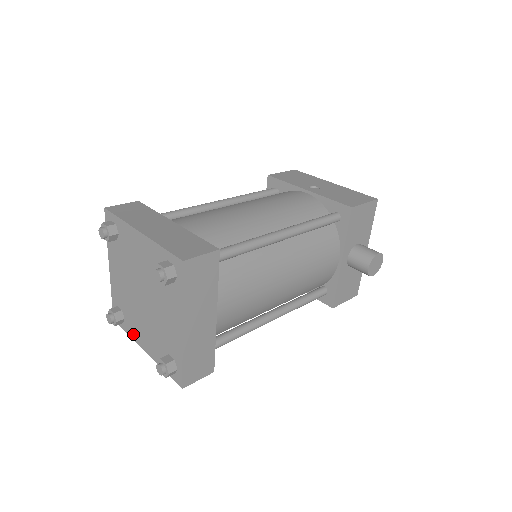
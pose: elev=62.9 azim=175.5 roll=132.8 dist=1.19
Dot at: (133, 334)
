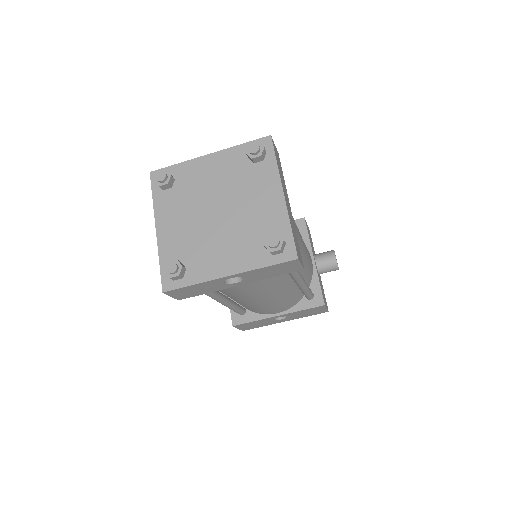
Dot at: (204, 273)
